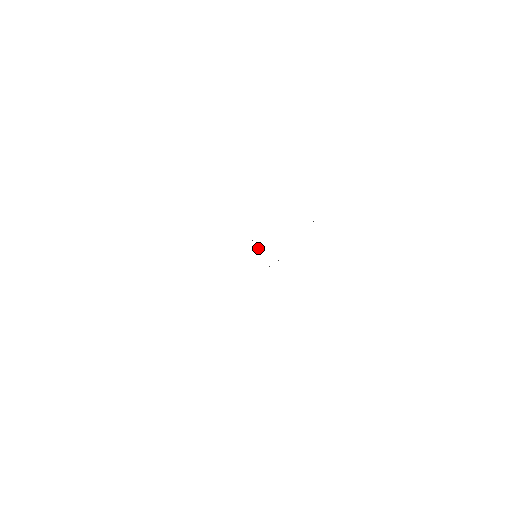
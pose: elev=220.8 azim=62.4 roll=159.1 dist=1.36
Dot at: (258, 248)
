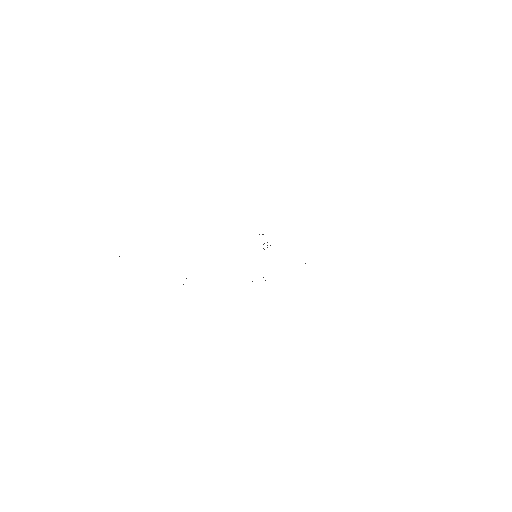
Dot at: (267, 247)
